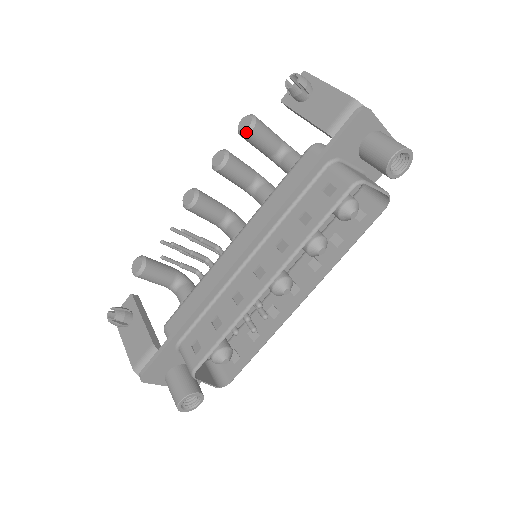
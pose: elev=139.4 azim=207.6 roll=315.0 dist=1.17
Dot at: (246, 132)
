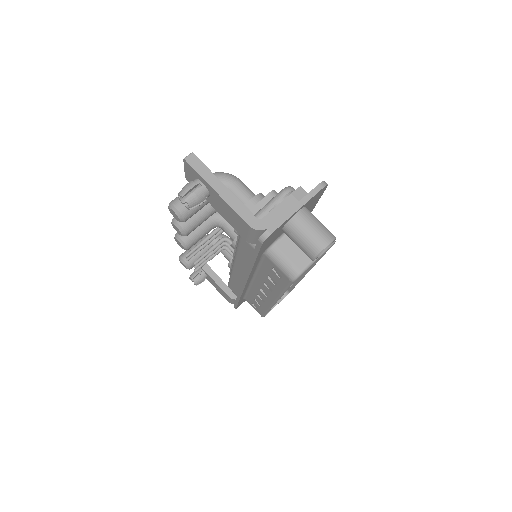
Dot at: occluded
